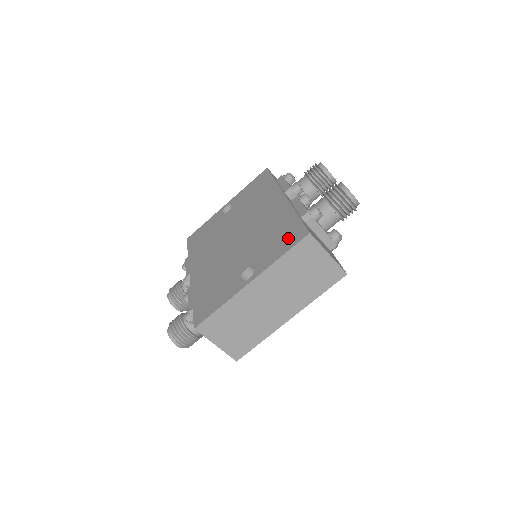
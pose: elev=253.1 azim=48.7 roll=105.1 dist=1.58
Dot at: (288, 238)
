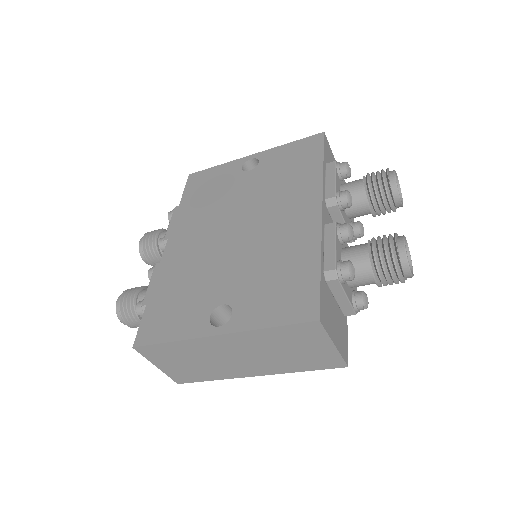
Dot at: (291, 301)
